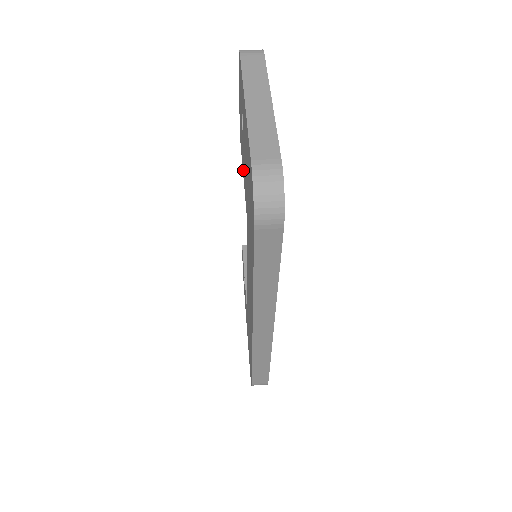
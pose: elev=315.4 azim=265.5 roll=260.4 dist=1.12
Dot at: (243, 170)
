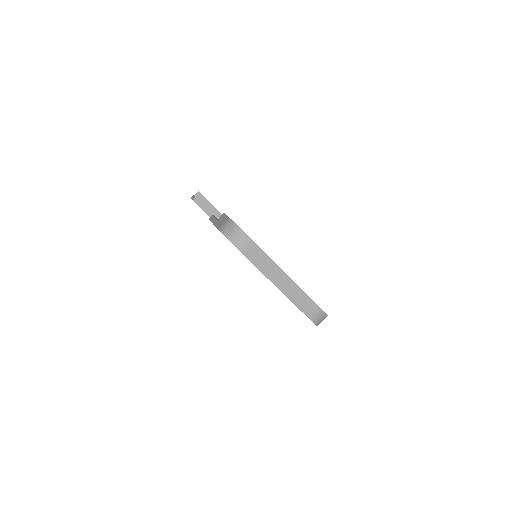
Dot at: occluded
